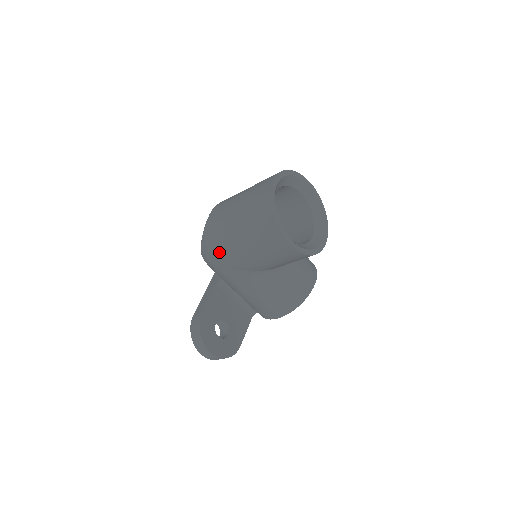
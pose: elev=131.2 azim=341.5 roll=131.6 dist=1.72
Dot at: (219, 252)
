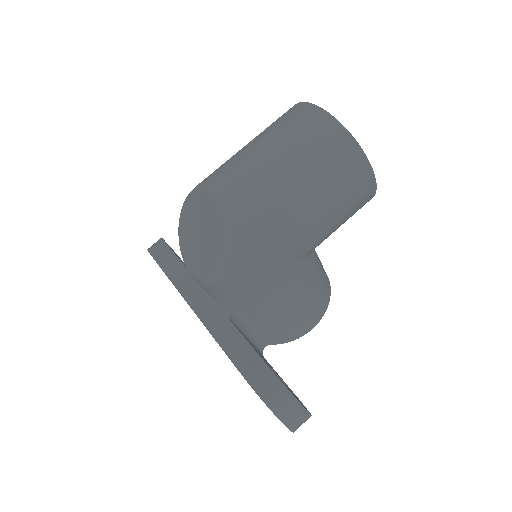
Dot at: (271, 239)
